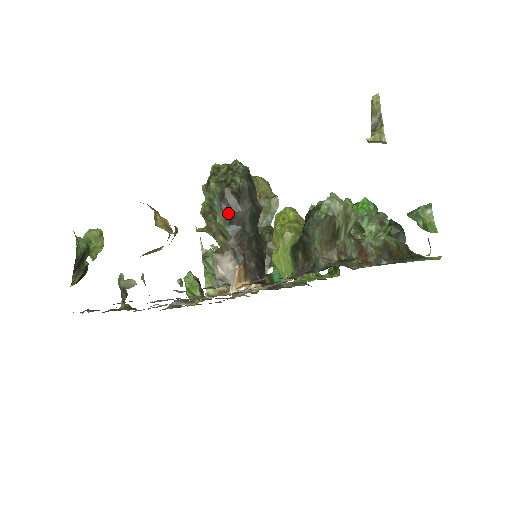
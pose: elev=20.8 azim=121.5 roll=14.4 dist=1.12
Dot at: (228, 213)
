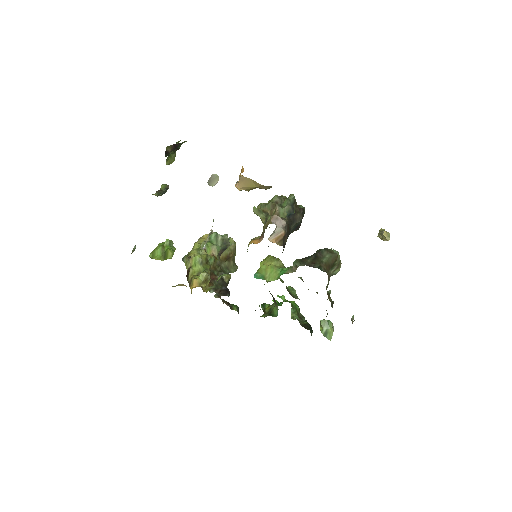
Dot at: (293, 210)
